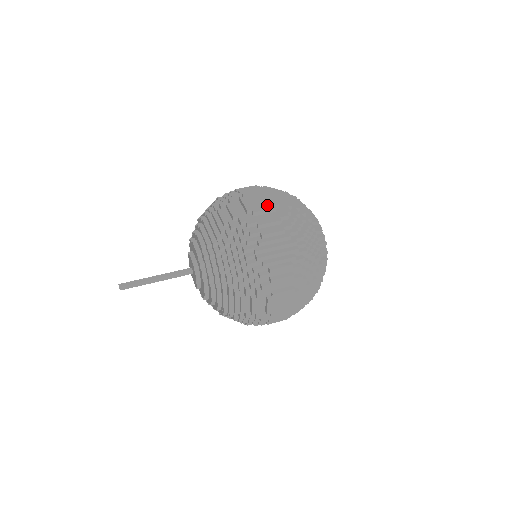
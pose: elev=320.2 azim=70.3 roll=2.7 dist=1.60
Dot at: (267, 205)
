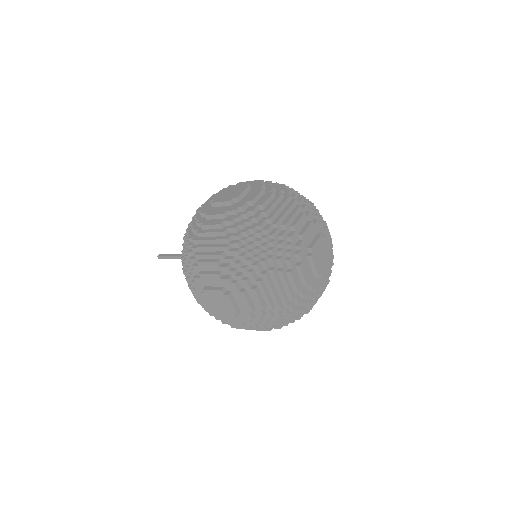
Dot at: (228, 197)
